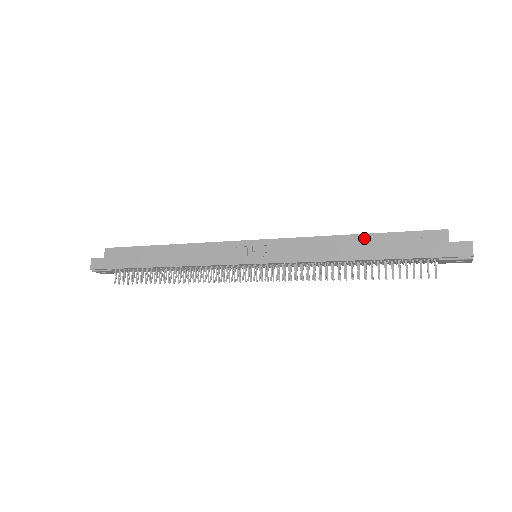
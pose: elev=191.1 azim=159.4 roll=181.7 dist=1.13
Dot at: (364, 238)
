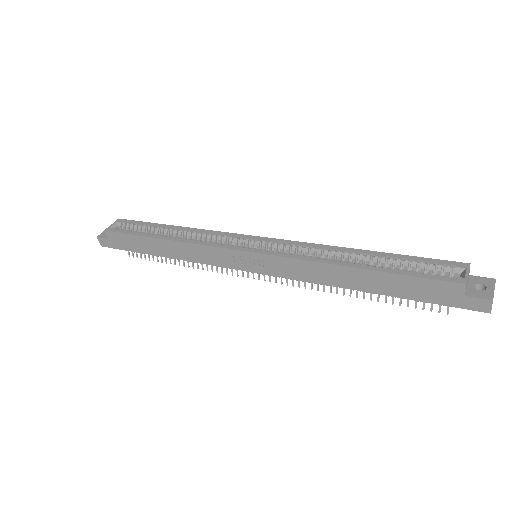
Dot at: (368, 274)
